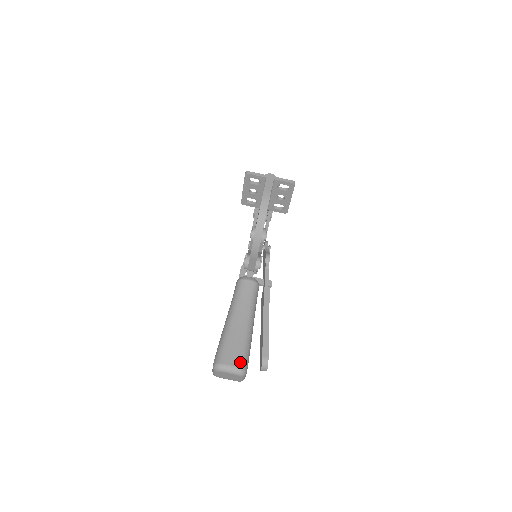
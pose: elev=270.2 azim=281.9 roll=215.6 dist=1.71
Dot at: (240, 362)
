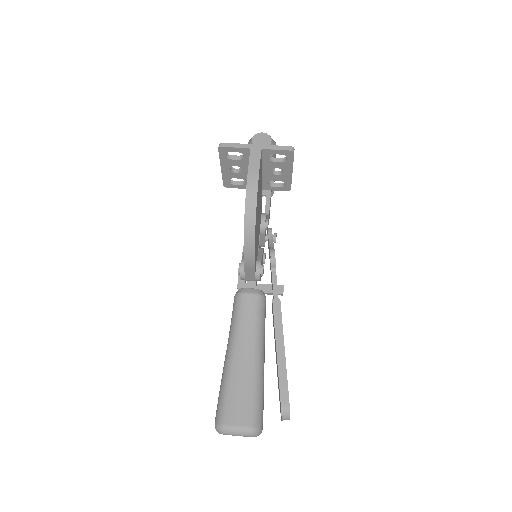
Dot at: (250, 419)
